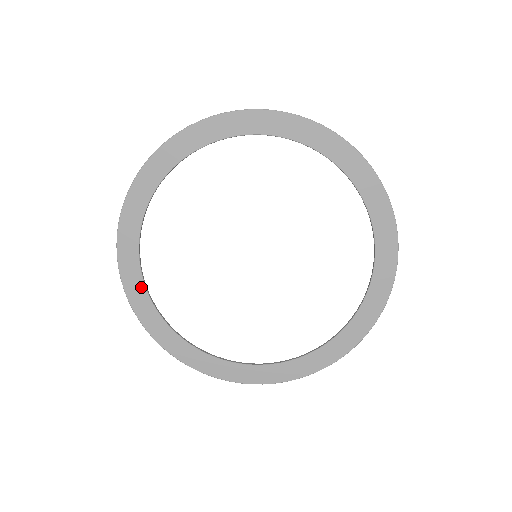
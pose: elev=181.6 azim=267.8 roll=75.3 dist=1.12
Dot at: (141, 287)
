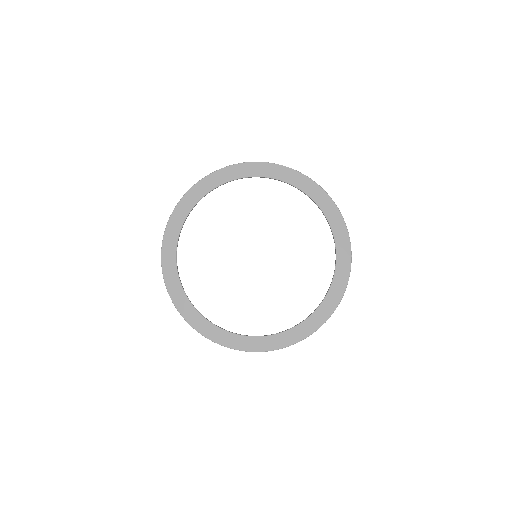
Dot at: (176, 277)
